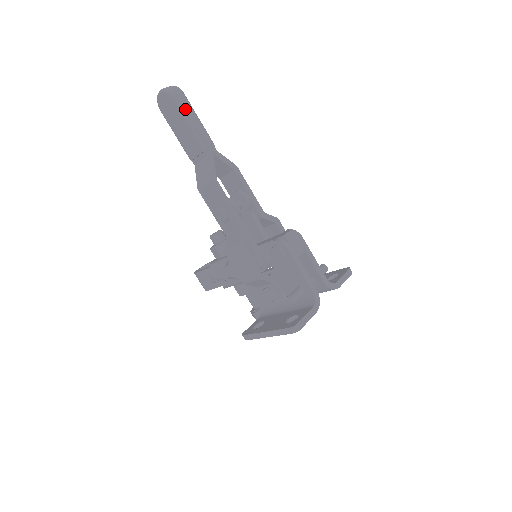
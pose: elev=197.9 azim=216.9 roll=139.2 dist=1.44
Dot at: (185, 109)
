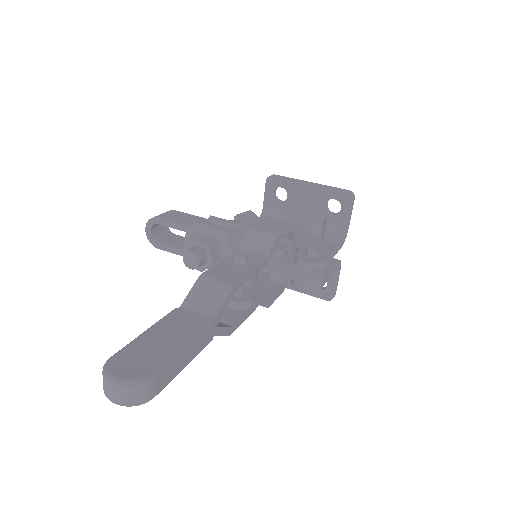
Dot at: (172, 376)
